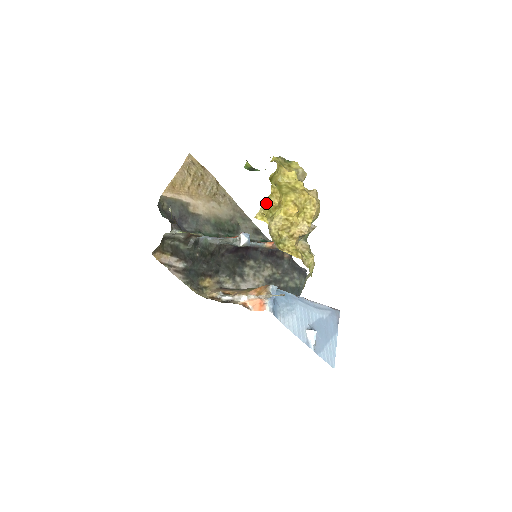
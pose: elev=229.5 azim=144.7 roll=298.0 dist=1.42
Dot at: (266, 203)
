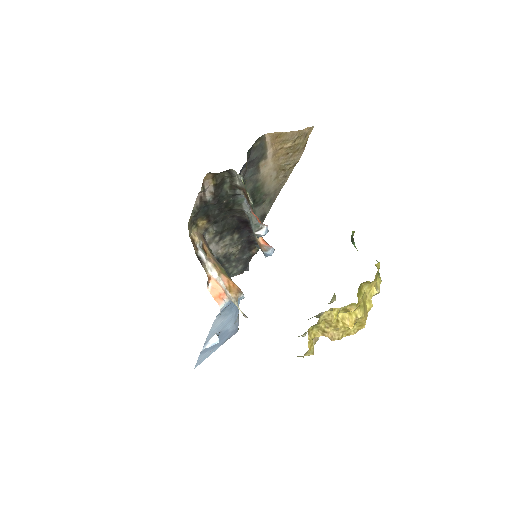
Dot at: occluded
